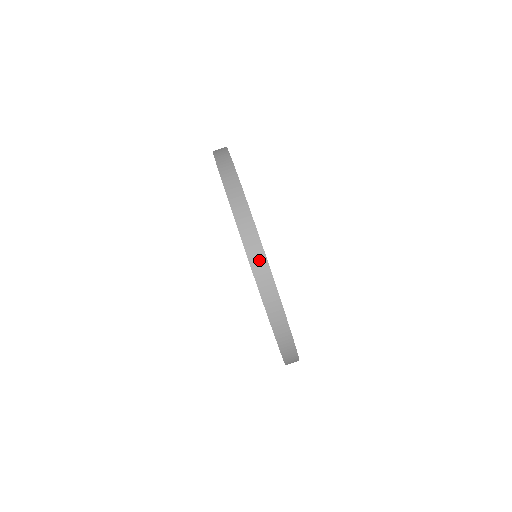
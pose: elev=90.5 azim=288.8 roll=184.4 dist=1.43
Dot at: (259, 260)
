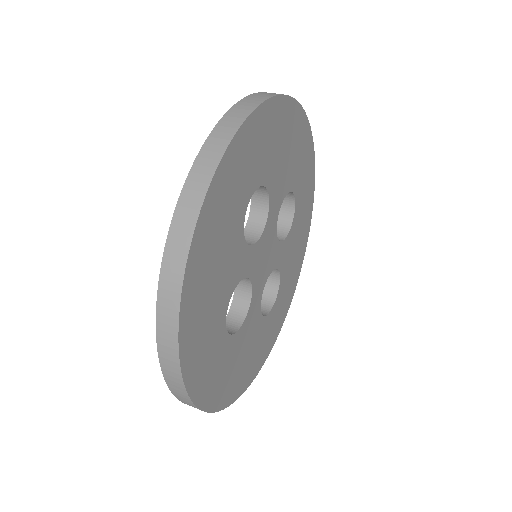
Dot at: (219, 142)
